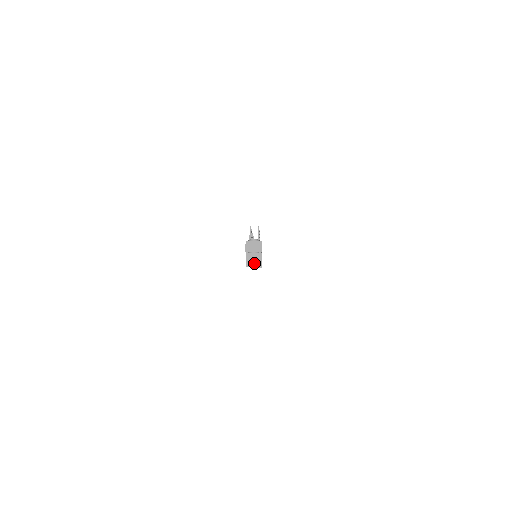
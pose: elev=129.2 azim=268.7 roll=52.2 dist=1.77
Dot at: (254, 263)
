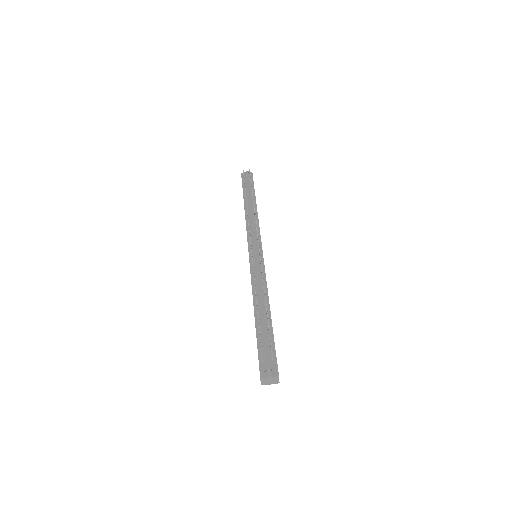
Dot at: occluded
